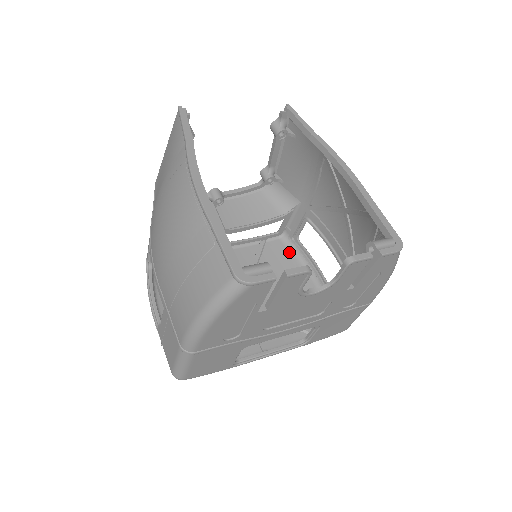
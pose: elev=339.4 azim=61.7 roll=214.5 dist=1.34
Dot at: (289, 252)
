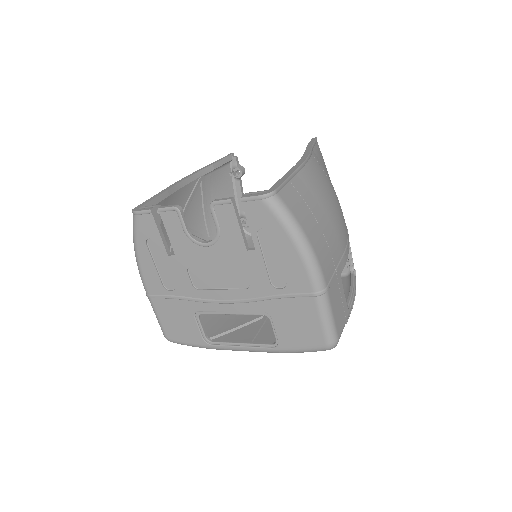
Dot at: (346, 286)
